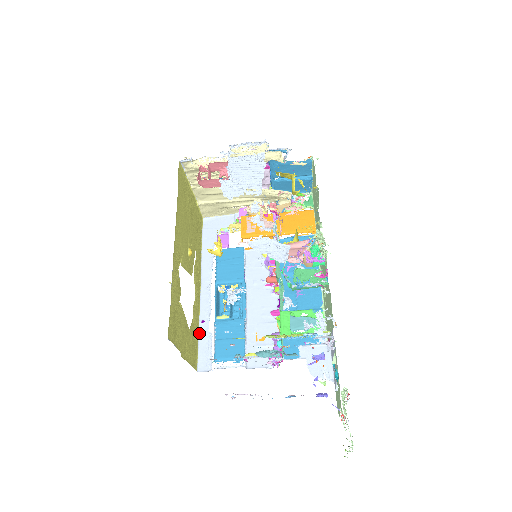
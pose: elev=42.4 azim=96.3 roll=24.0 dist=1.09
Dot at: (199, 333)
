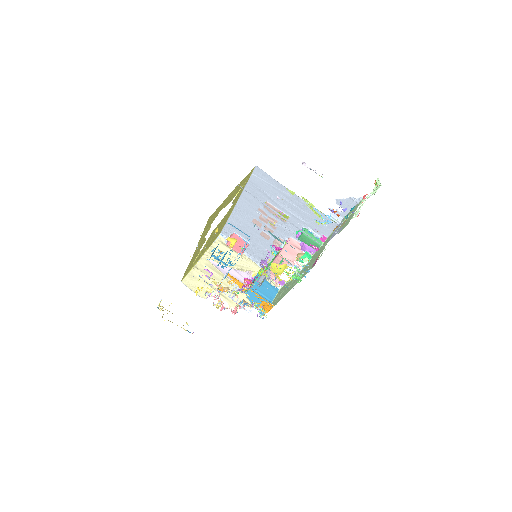
Dot at: occluded
